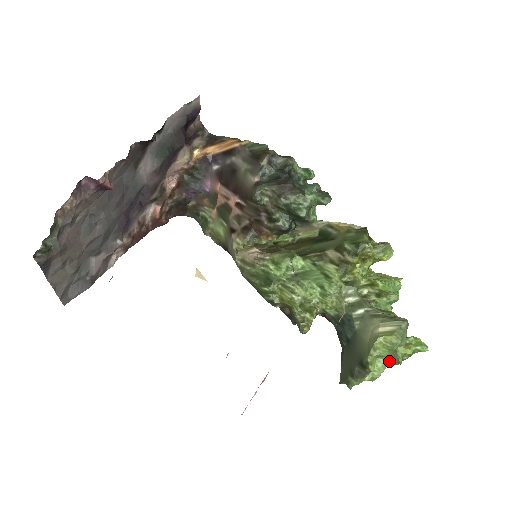
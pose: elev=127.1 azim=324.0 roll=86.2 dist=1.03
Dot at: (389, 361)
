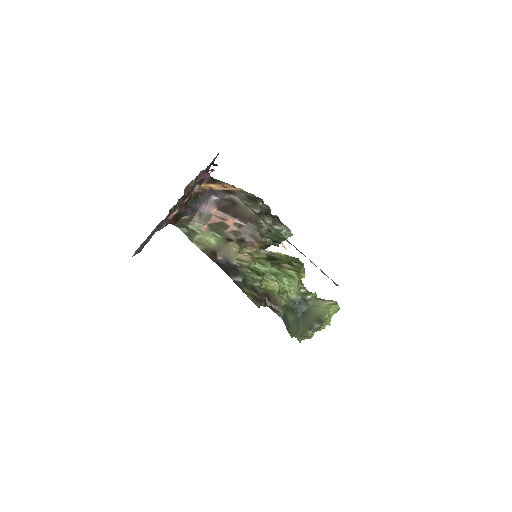
Dot at: occluded
